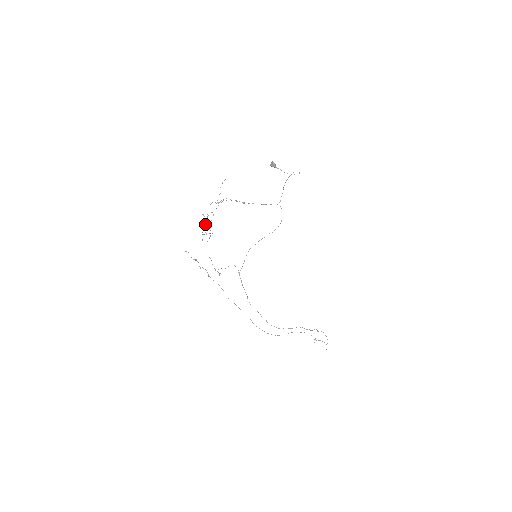
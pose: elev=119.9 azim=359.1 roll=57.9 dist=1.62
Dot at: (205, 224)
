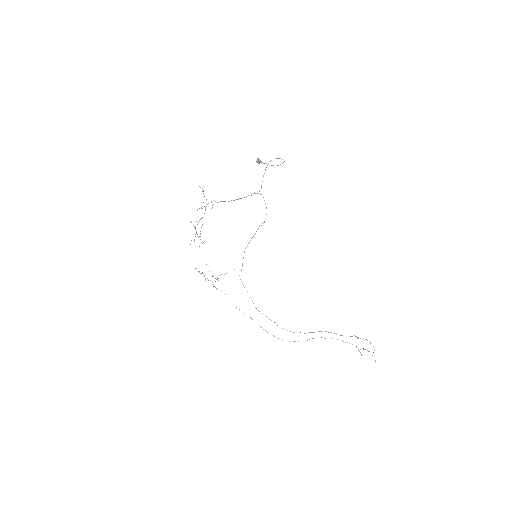
Dot at: (196, 231)
